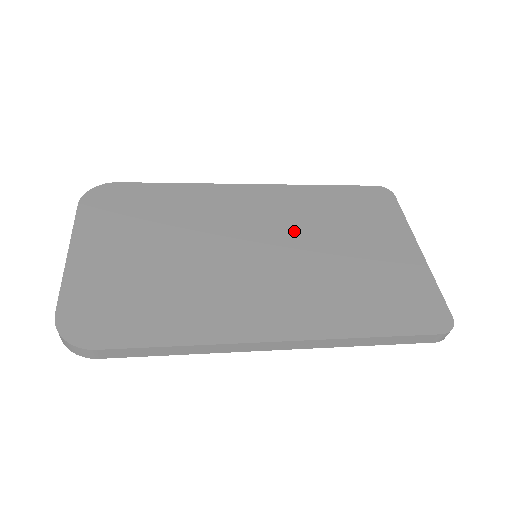
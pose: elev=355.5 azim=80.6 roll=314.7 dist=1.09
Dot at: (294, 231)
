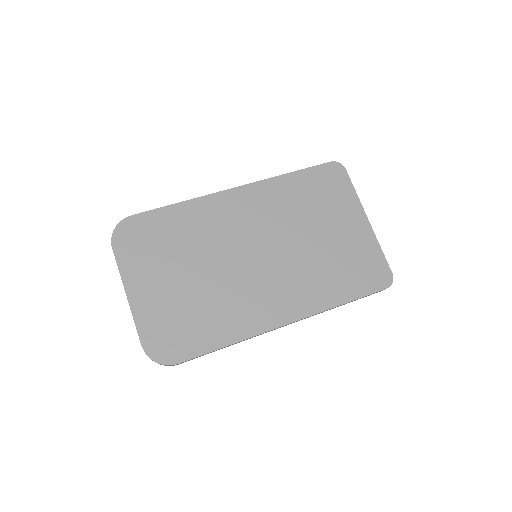
Dot at: (278, 228)
